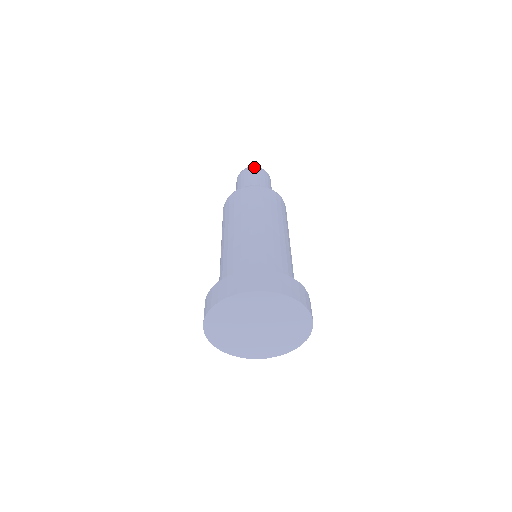
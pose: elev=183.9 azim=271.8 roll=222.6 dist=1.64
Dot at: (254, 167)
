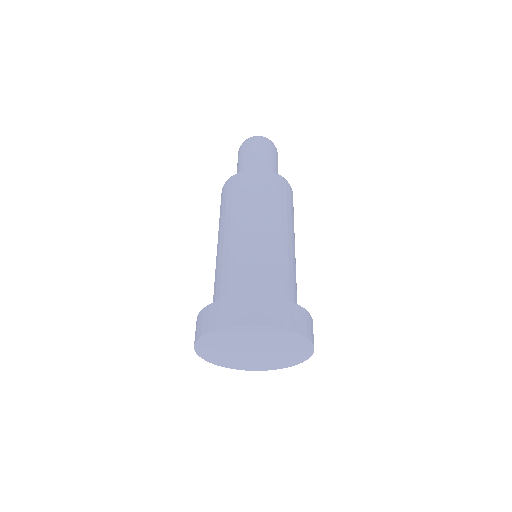
Dot at: (258, 138)
